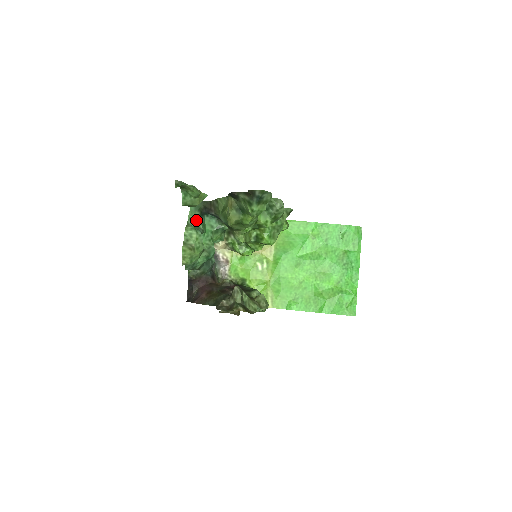
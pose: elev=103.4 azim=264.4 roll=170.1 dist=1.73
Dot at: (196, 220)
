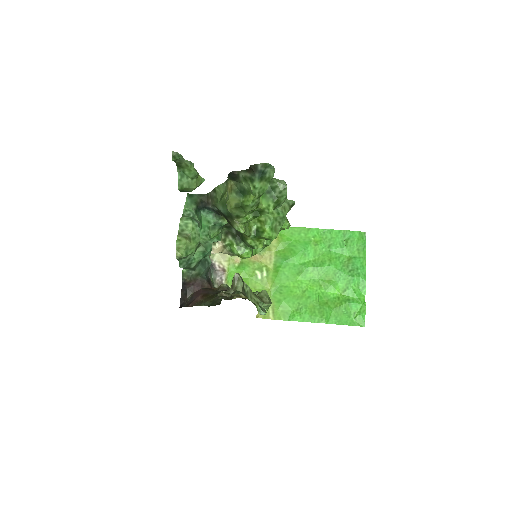
Dot at: (192, 213)
